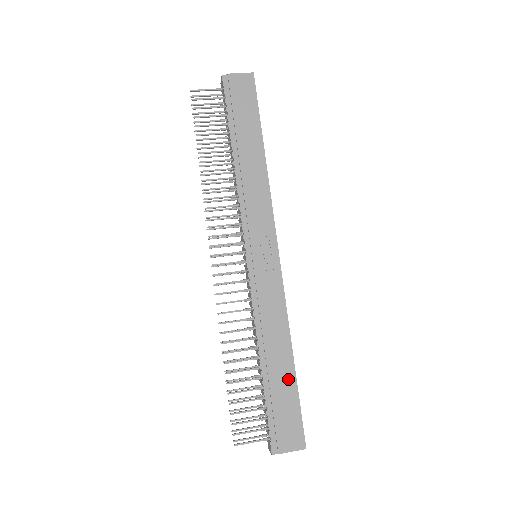
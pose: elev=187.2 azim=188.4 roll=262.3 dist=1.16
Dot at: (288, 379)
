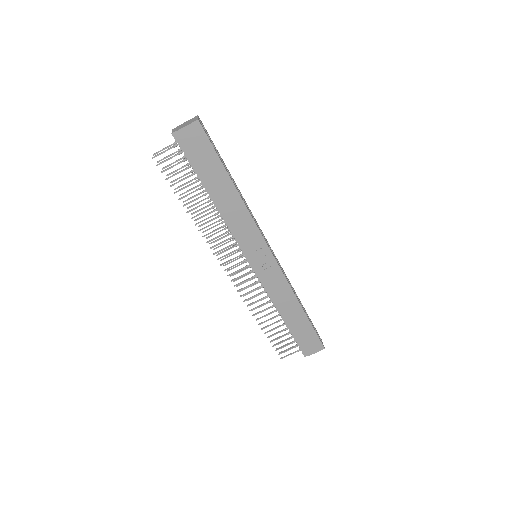
Dot at: (303, 321)
